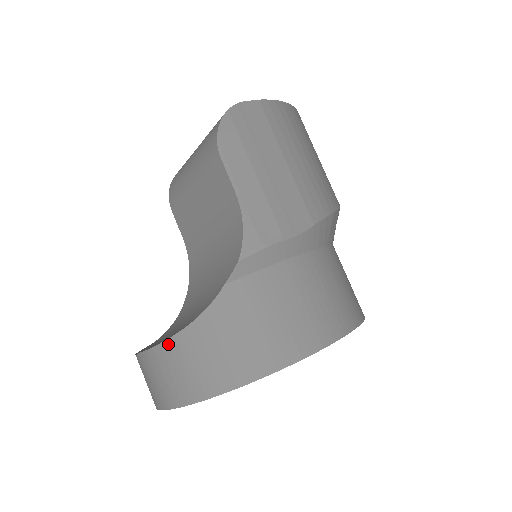
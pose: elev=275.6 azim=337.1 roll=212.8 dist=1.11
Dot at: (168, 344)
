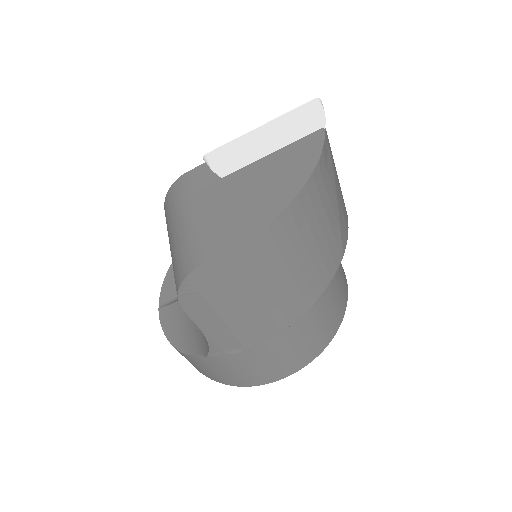
Dot at: (170, 343)
